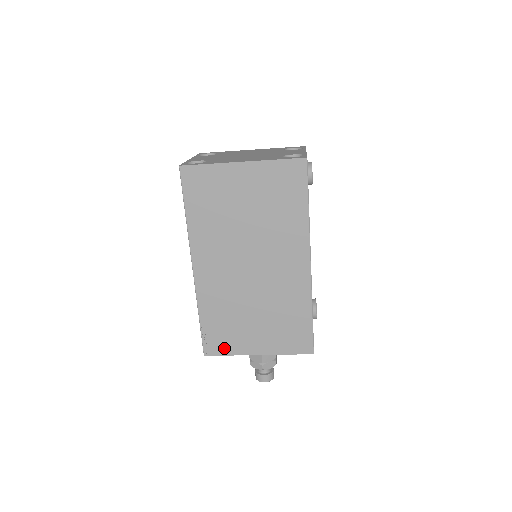
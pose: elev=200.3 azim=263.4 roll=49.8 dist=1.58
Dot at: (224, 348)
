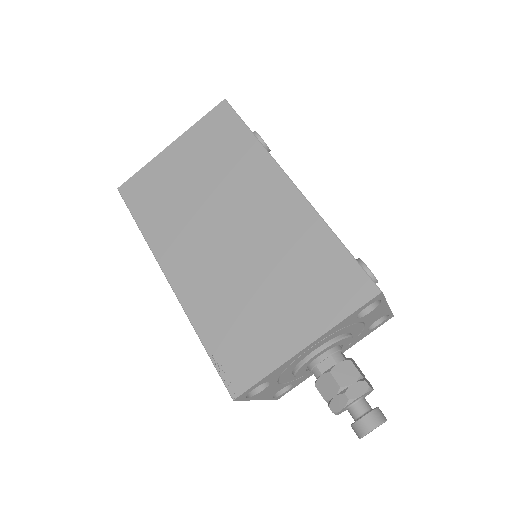
Dot at: (254, 368)
